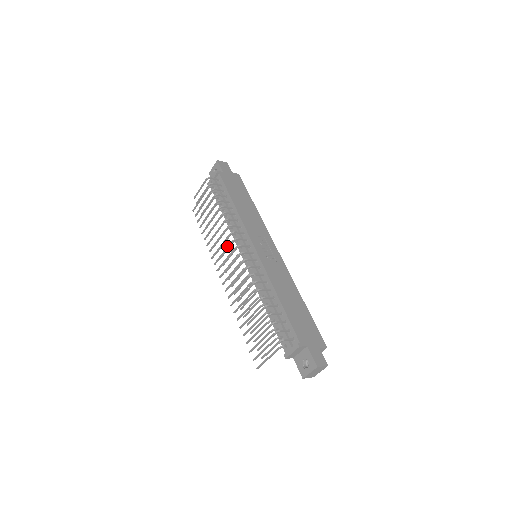
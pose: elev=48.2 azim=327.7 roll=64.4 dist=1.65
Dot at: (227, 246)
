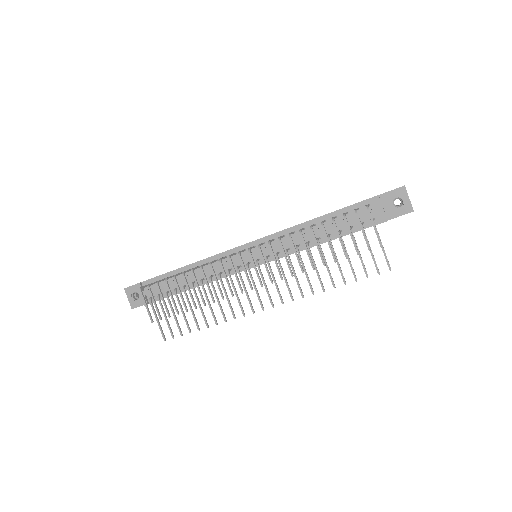
Dot at: occluded
